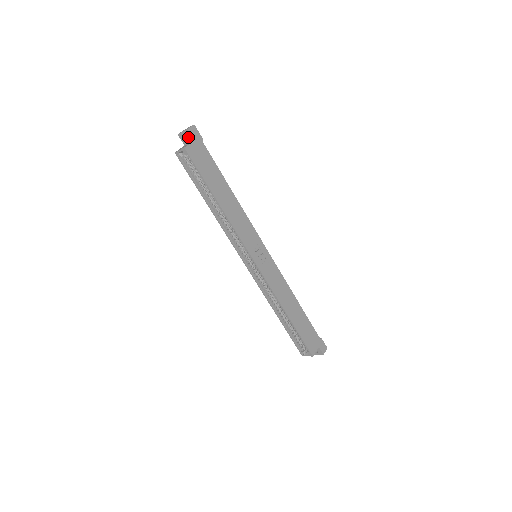
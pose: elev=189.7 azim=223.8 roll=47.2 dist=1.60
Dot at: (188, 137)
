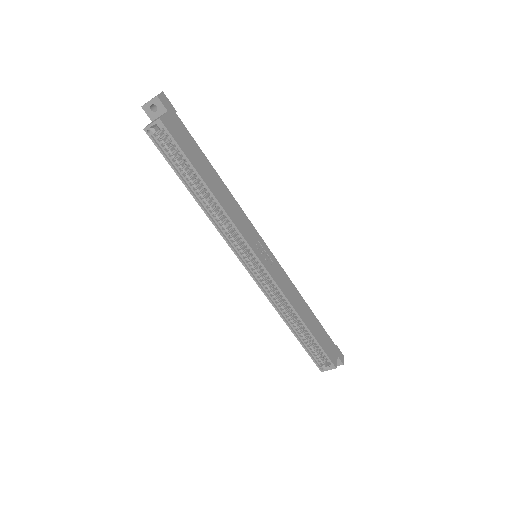
Dot at: (158, 108)
